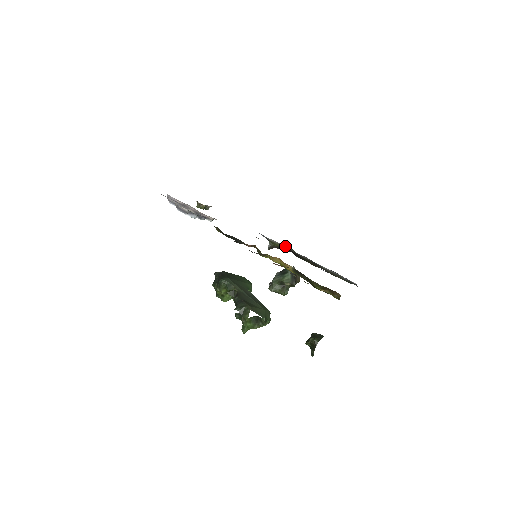
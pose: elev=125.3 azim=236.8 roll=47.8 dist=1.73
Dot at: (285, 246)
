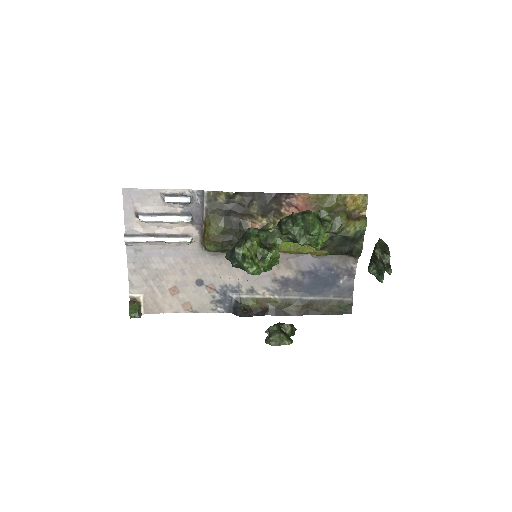
Dot at: (261, 301)
